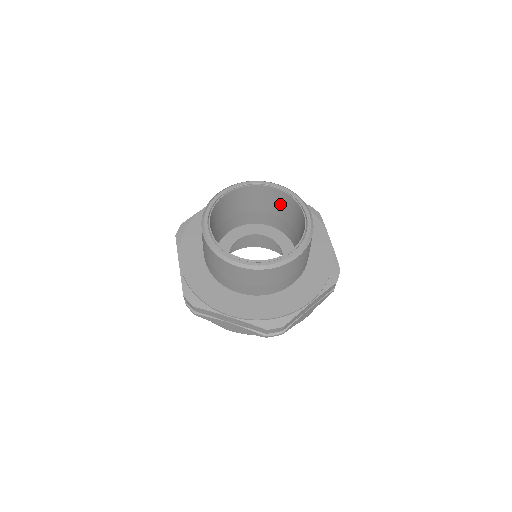
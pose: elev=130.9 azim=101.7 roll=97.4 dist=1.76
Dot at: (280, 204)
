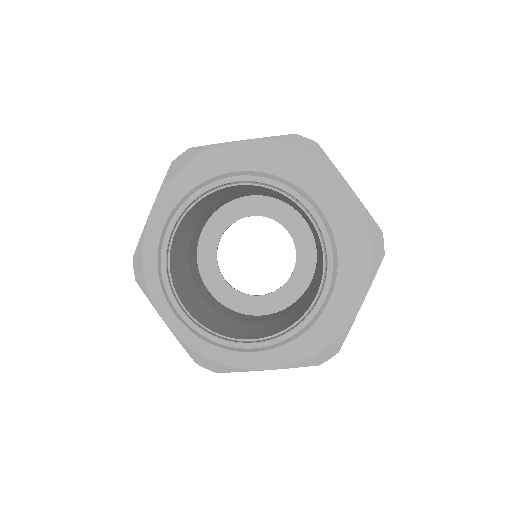
Dot at: (315, 234)
